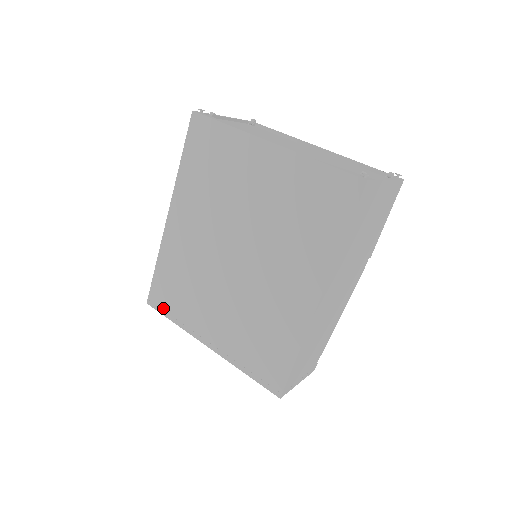
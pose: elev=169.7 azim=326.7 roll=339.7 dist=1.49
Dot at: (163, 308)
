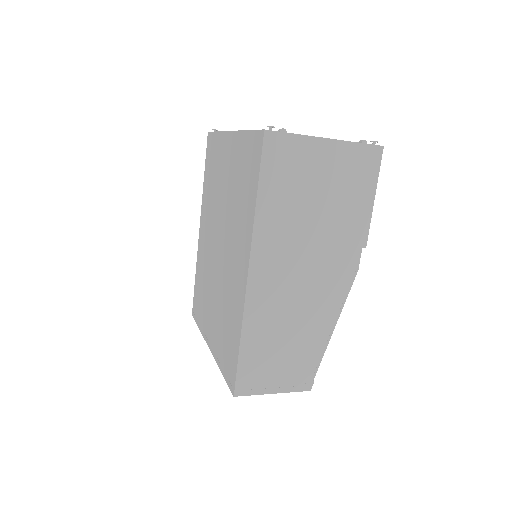
Dot at: (196, 316)
